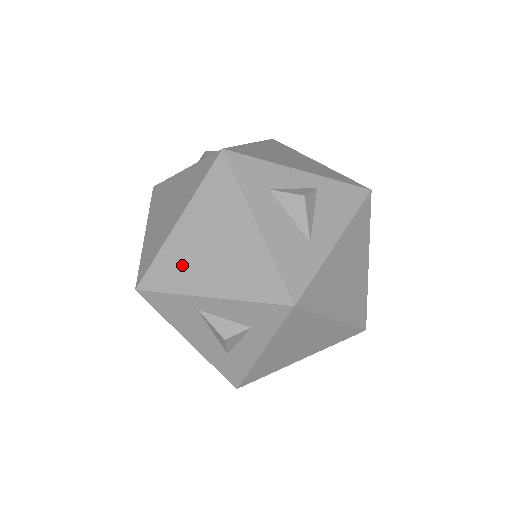
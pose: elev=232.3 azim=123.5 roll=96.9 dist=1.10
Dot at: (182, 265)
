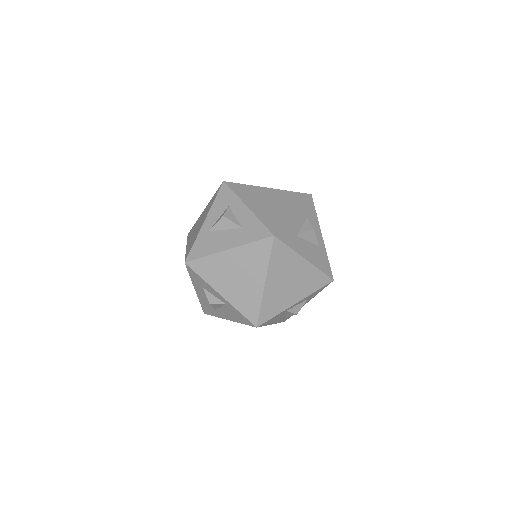
Dot at: (193, 239)
